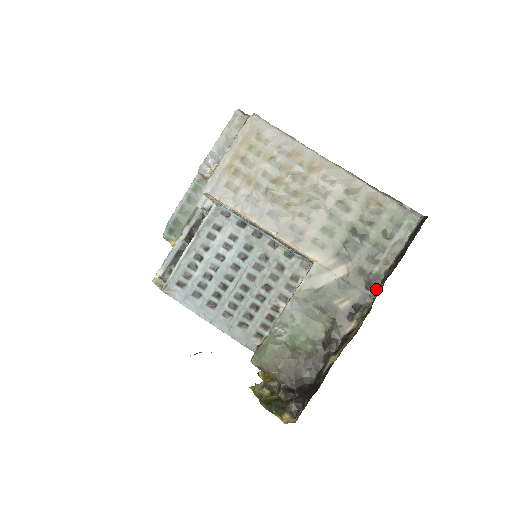
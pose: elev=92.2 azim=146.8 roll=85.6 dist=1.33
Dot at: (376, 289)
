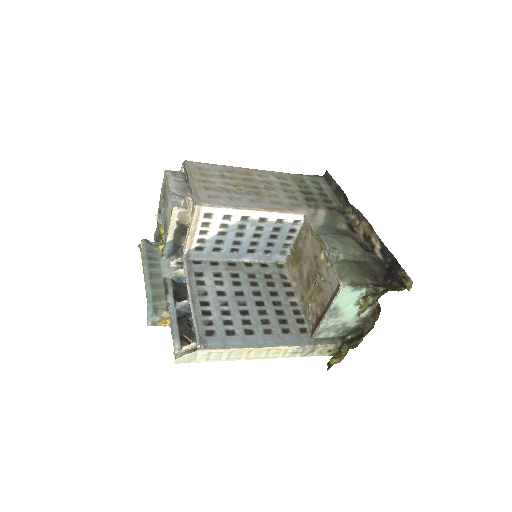
Dot at: (346, 212)
